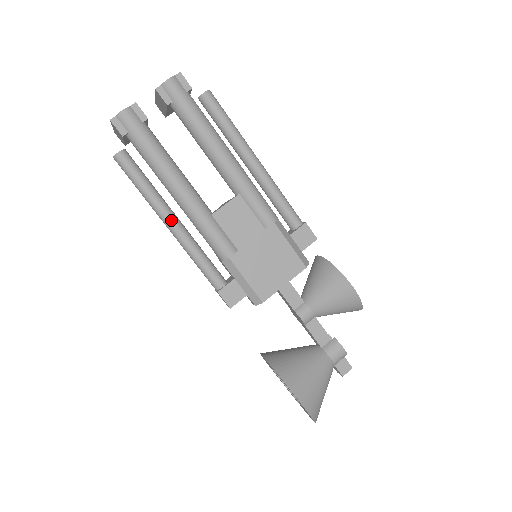
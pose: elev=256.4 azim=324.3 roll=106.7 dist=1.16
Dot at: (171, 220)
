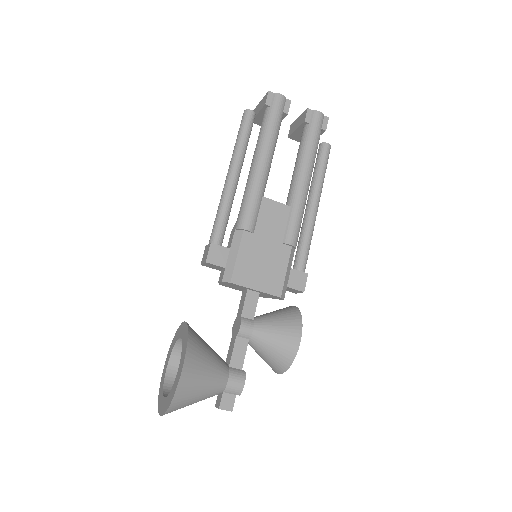
Dot at: (235, 173)
